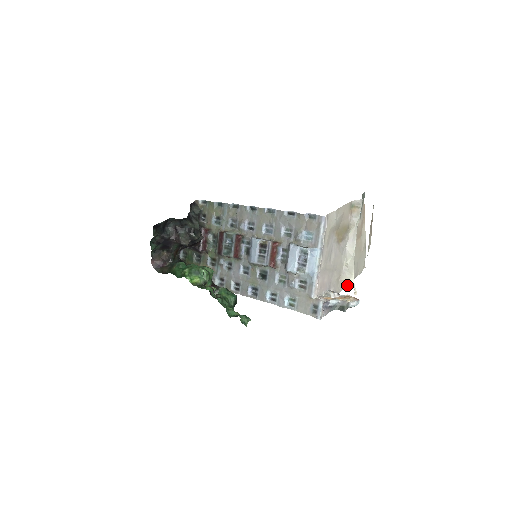
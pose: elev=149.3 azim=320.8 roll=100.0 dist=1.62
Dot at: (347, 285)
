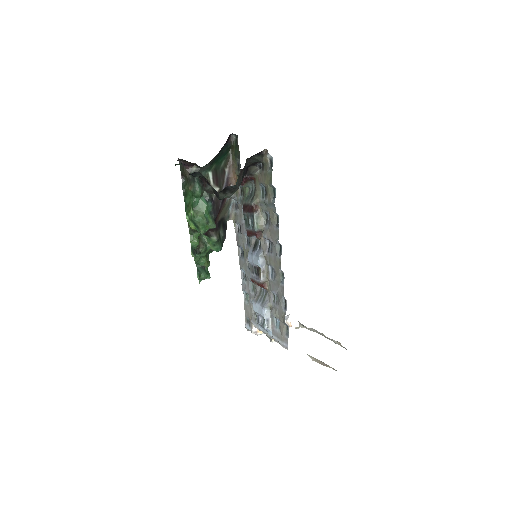
Dot at: occluded
